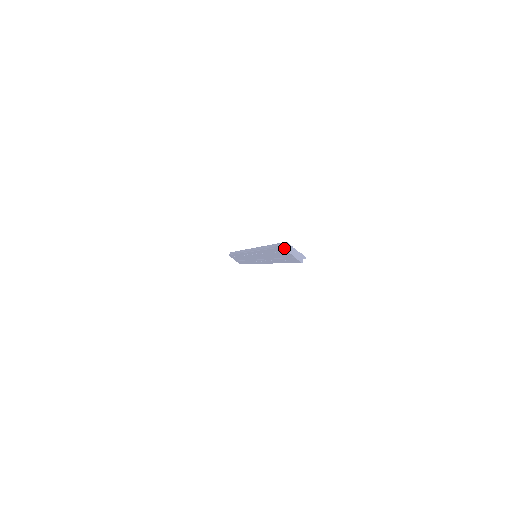
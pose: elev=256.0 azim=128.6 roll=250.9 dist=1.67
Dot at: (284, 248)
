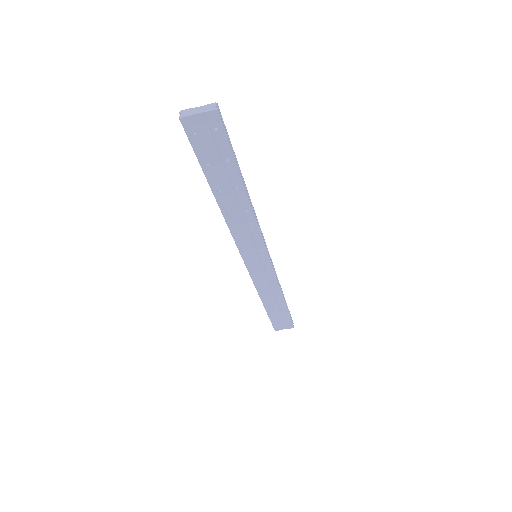
Dot at: (182, 117)
